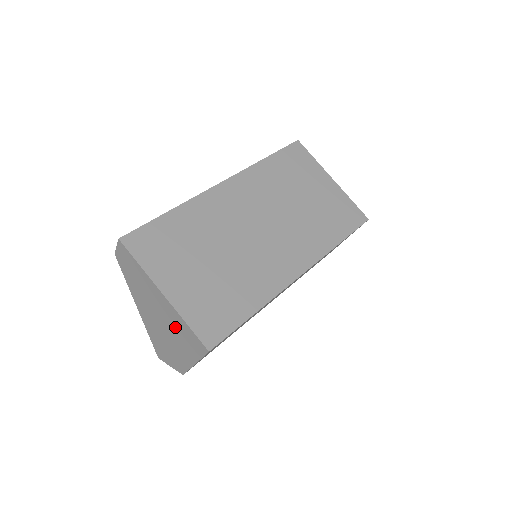
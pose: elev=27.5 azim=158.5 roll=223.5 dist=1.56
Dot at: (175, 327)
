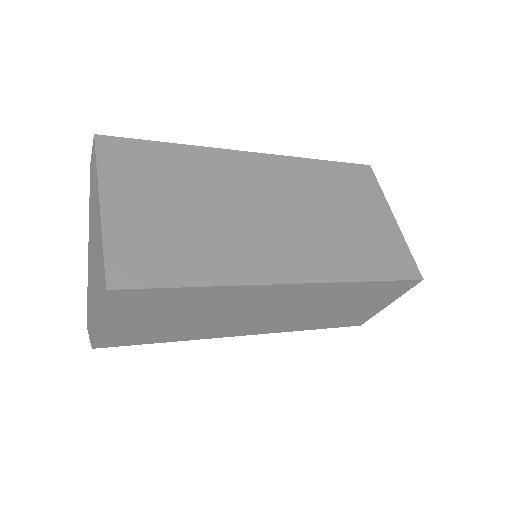
Dot at: (98, 259)
